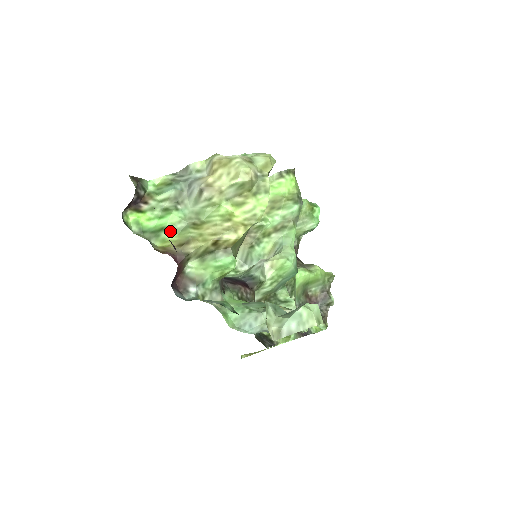
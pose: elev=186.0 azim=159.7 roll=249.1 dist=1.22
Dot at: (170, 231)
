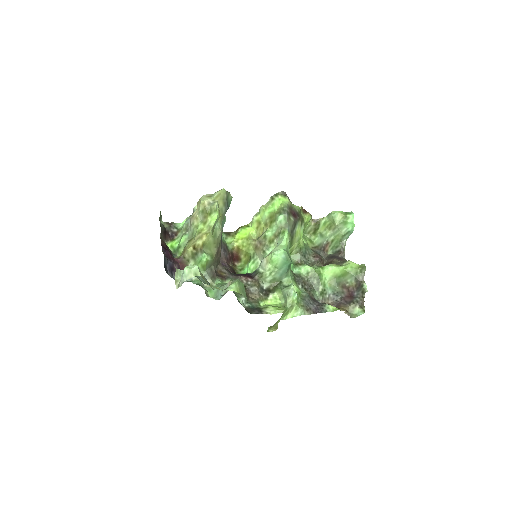
Dot at: (181, 247)
